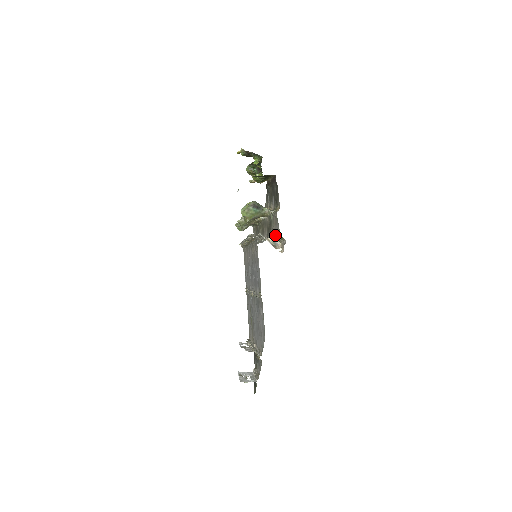
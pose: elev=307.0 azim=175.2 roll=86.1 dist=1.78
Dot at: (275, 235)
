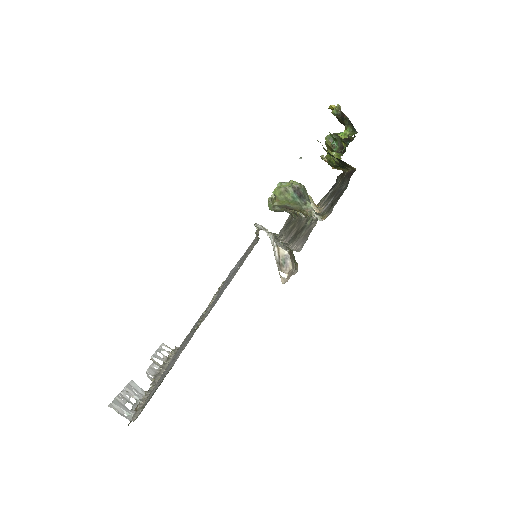
Dot at: (291, 251)
